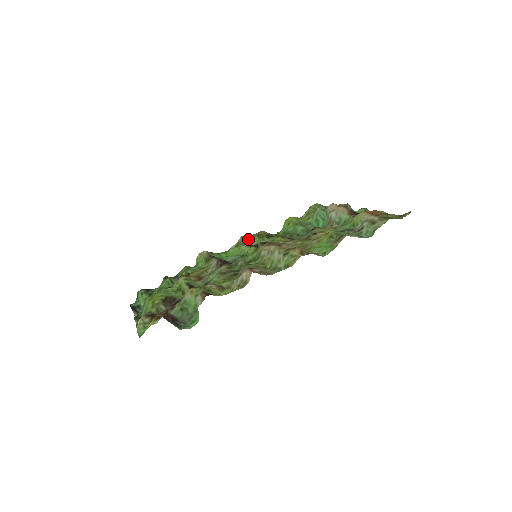
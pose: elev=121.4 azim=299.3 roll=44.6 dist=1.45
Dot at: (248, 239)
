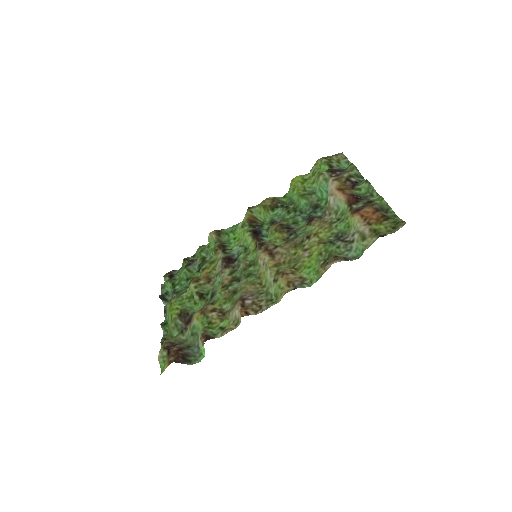
Dot at: (254, 212)
